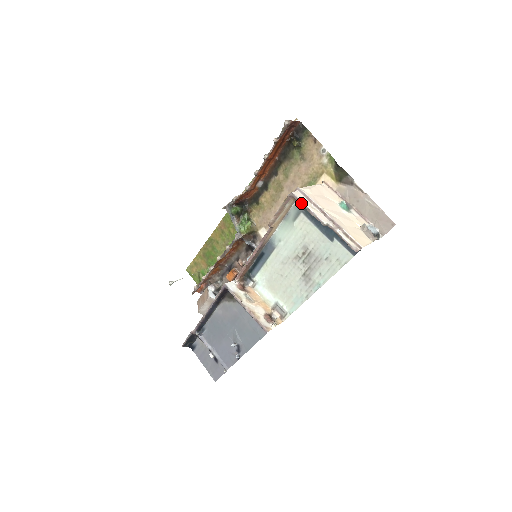
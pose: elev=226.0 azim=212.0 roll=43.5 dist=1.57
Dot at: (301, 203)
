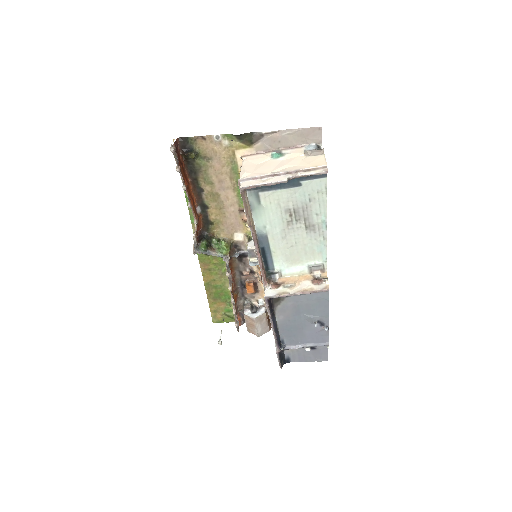
Dot at: (255, 187)
